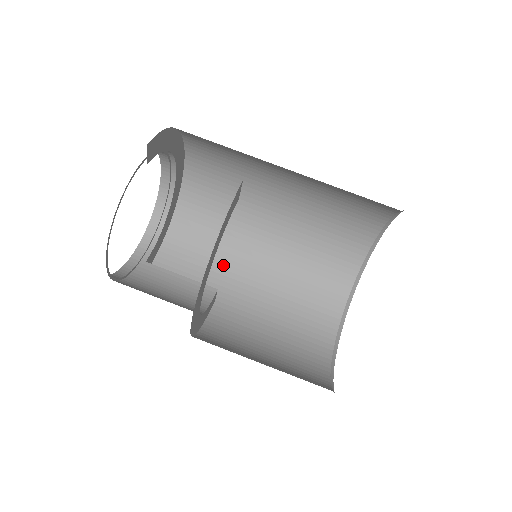
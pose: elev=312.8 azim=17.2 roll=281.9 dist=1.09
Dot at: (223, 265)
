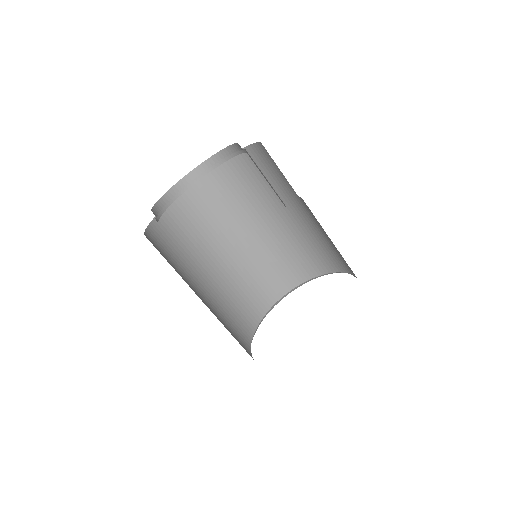
Dot at: (187, 268)
